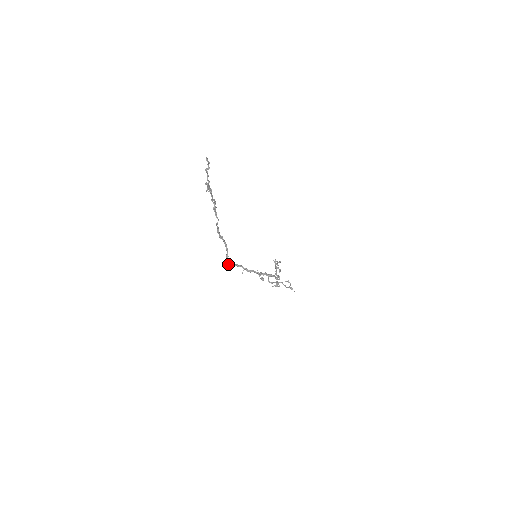
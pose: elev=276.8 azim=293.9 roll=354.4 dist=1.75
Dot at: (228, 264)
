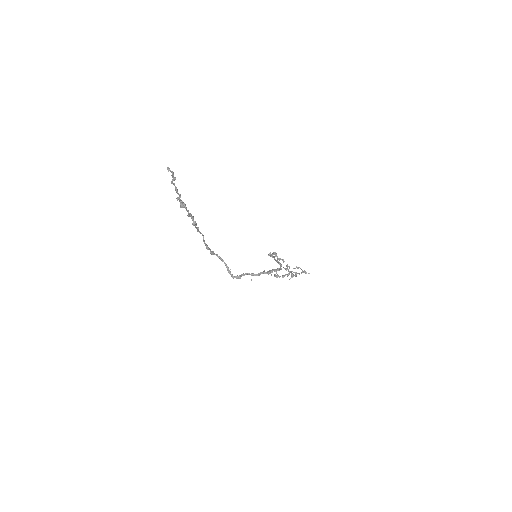
Dot at: (233, 278)
